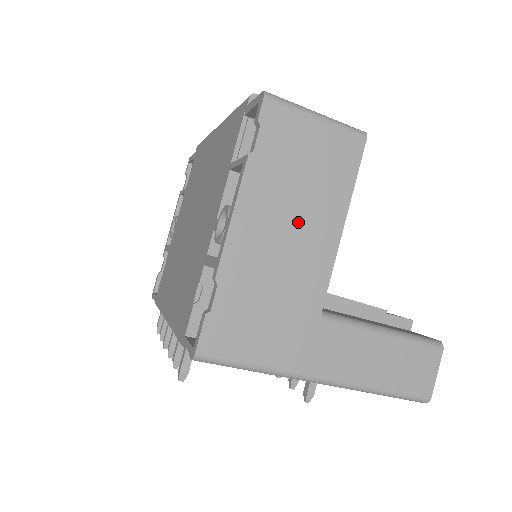
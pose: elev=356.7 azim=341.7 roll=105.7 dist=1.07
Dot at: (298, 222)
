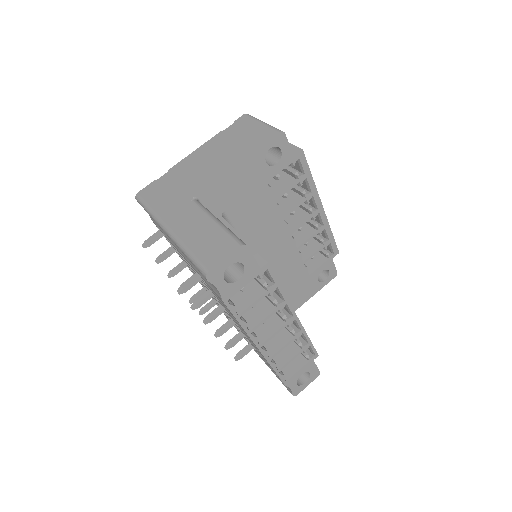
Dot at: (218, 158)
